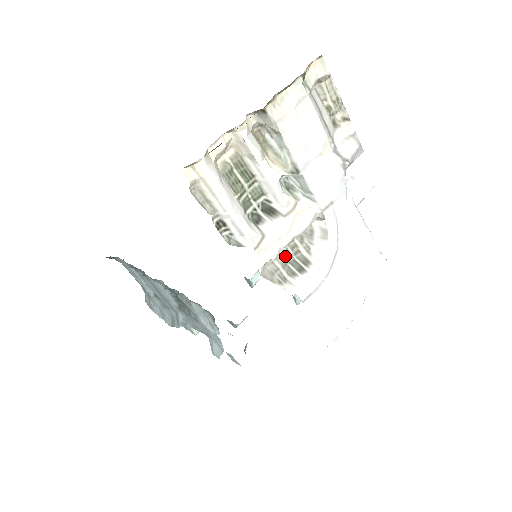
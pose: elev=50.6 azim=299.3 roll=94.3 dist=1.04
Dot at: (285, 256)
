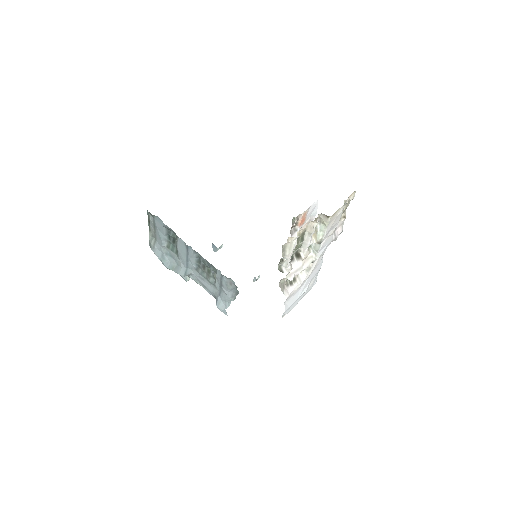
Dot at: occluded
